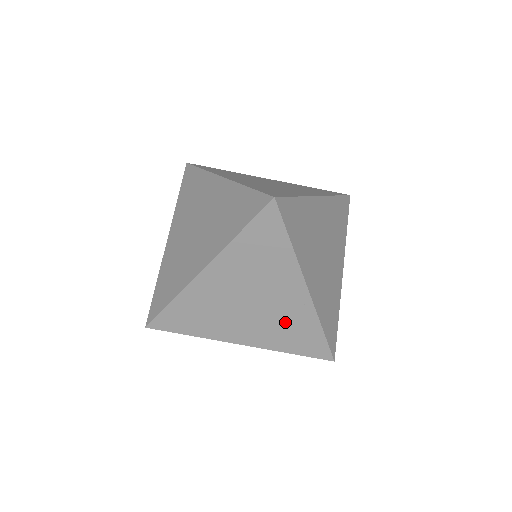
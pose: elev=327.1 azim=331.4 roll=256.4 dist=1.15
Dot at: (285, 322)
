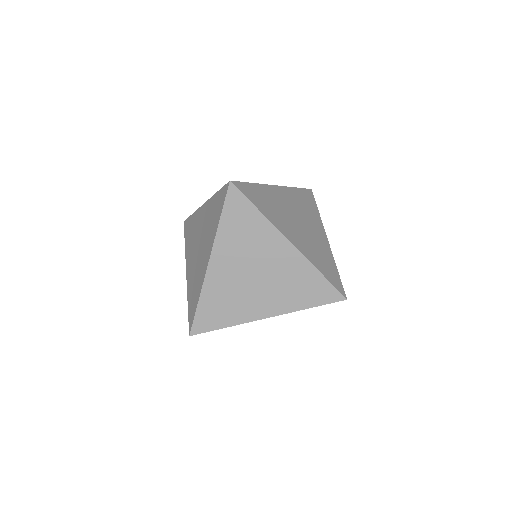
Dot at: (289, 280)
